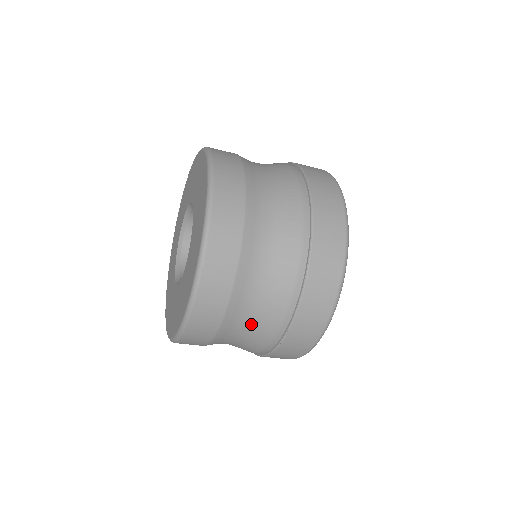
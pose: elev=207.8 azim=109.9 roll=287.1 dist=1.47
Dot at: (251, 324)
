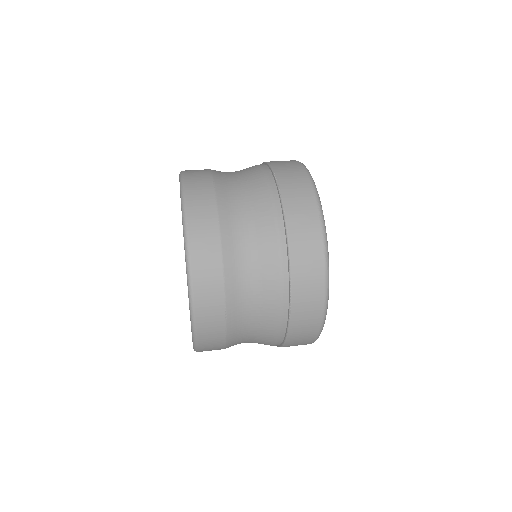
Dot at: occluded
